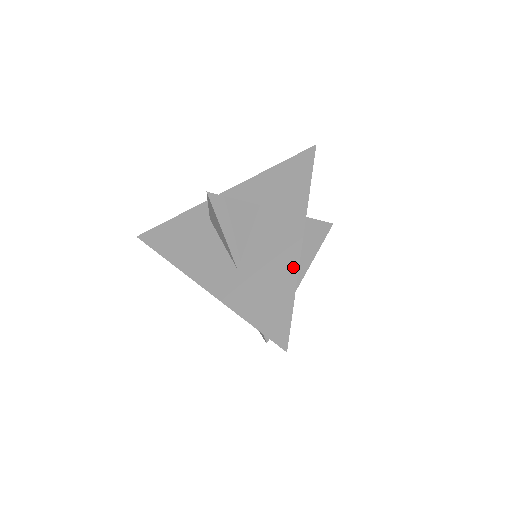
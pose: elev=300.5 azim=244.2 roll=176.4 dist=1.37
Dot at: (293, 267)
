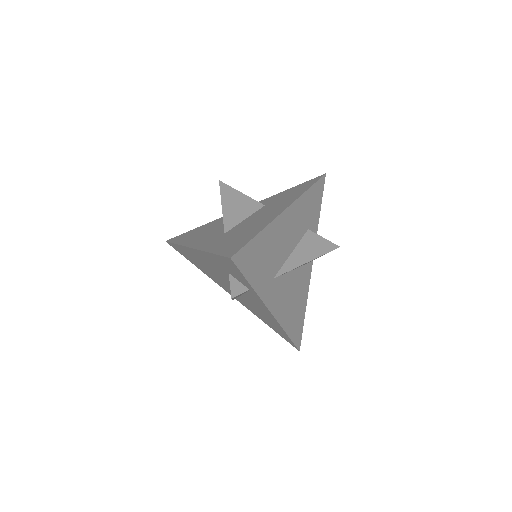
Dot at: (269, 221)
